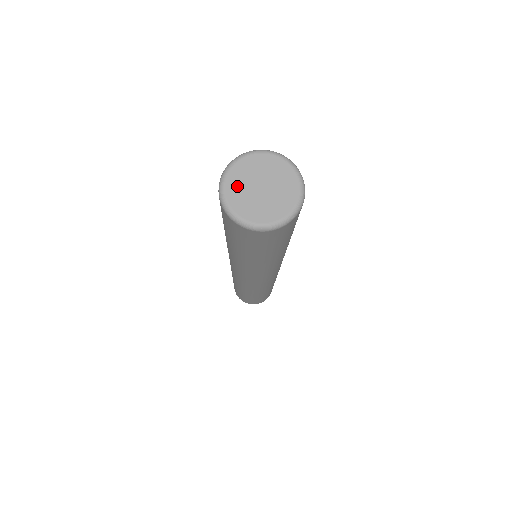
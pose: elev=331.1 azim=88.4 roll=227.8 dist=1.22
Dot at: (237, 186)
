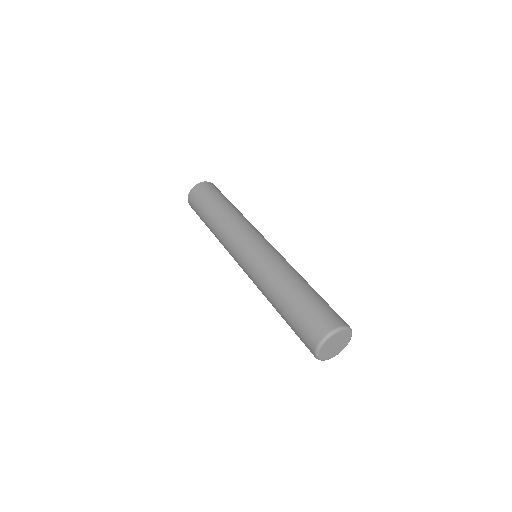
Dot at: (325, 352)
